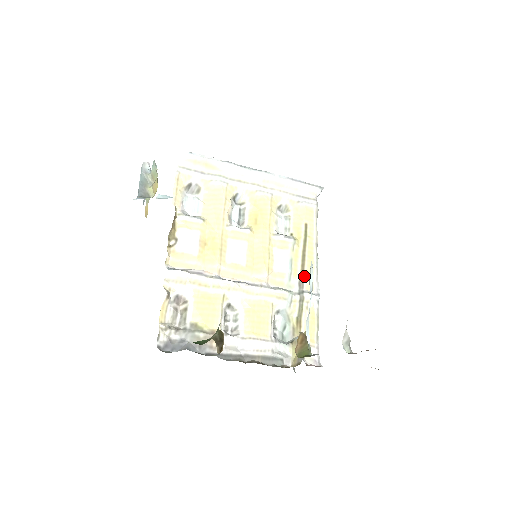
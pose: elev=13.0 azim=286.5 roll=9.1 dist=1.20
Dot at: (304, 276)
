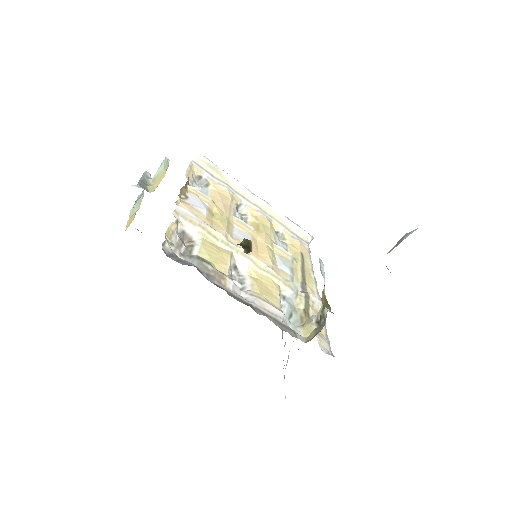
Dot at: (306, 283)
